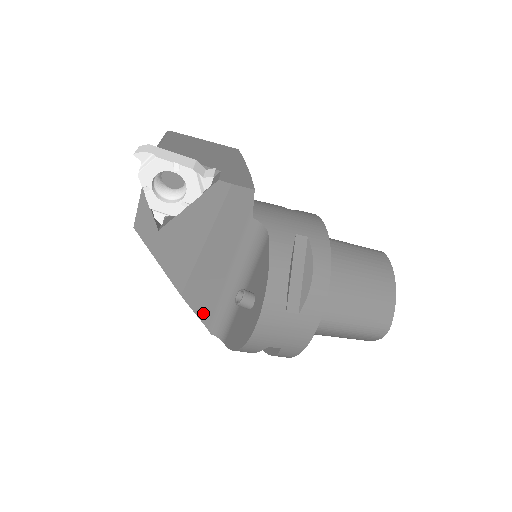
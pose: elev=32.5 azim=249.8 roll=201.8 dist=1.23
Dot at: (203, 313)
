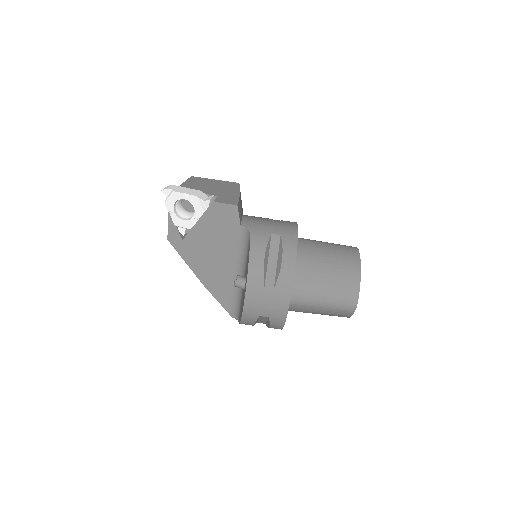
Dot at: (222, 300)
